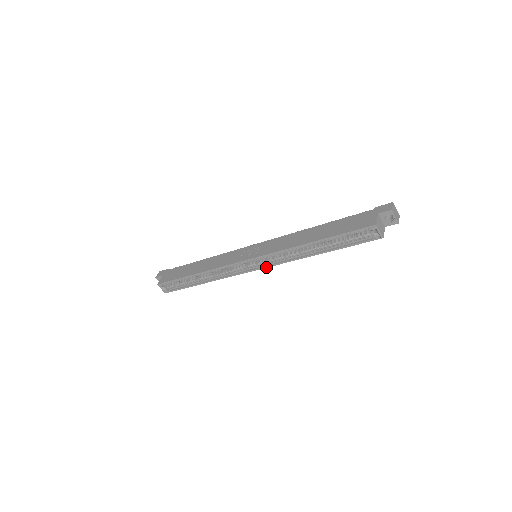
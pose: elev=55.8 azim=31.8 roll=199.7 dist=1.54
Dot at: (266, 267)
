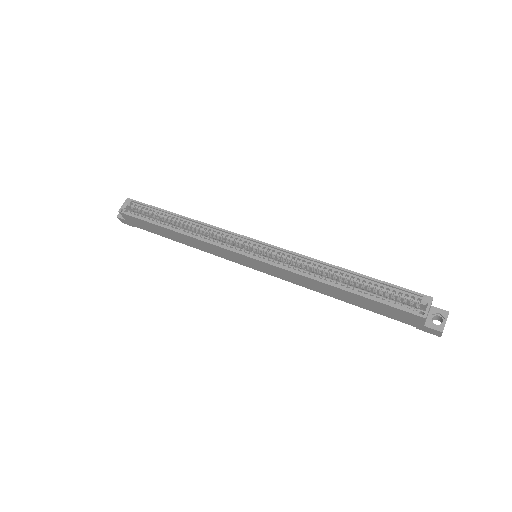
Dot at: (262, 260)
